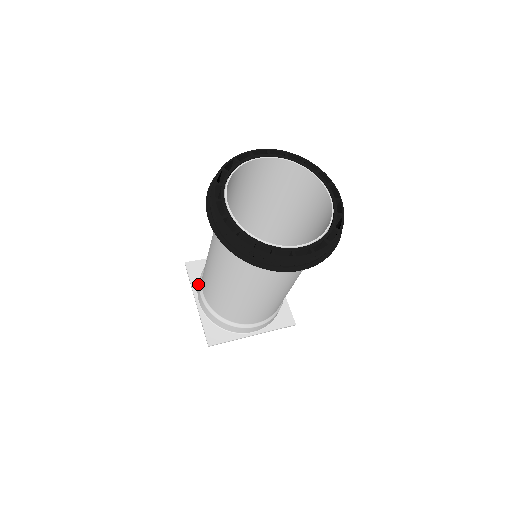
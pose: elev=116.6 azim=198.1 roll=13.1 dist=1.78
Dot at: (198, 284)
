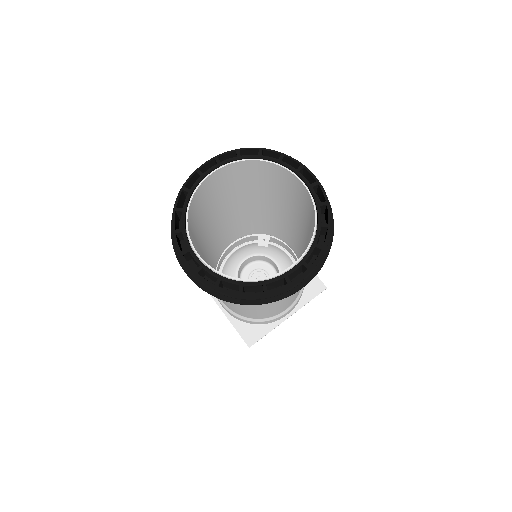
Dot at: occluded
